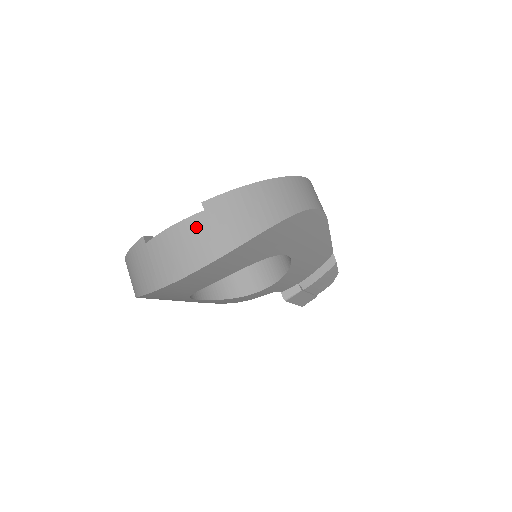
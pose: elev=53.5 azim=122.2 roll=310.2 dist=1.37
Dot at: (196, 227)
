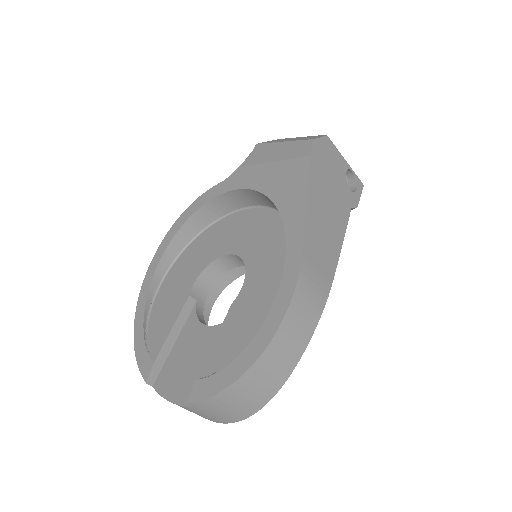
Dot at: (193, 411)
